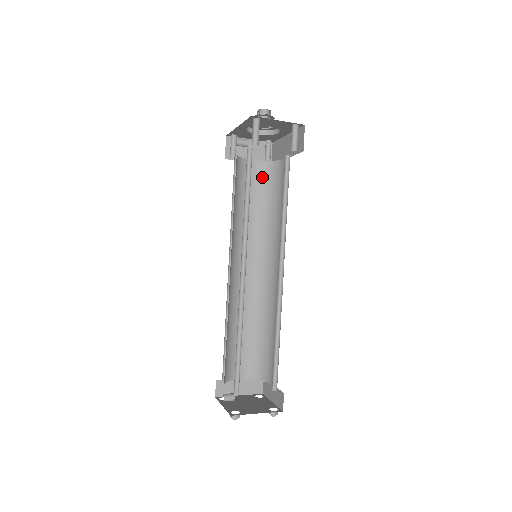
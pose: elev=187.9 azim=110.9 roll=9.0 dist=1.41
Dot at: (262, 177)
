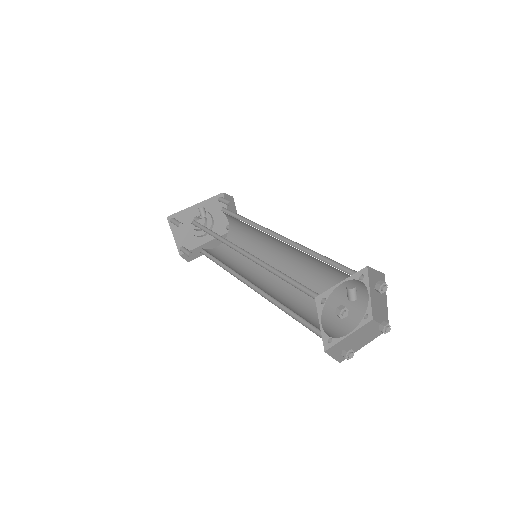
Dot at: occluded
